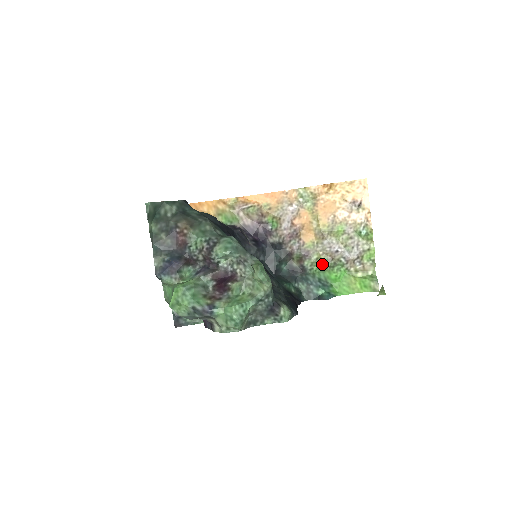
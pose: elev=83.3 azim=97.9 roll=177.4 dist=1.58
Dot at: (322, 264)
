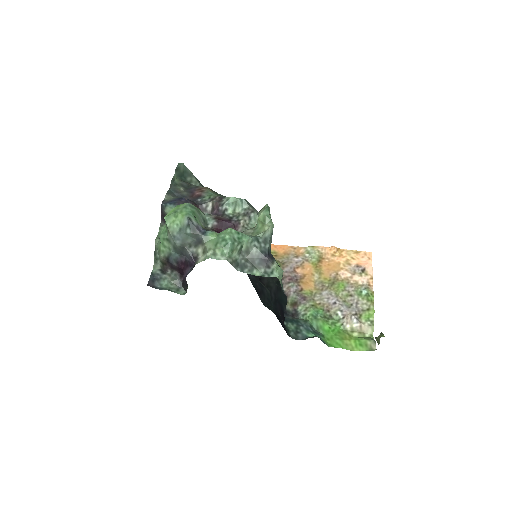
Dot at: (317, 312)
